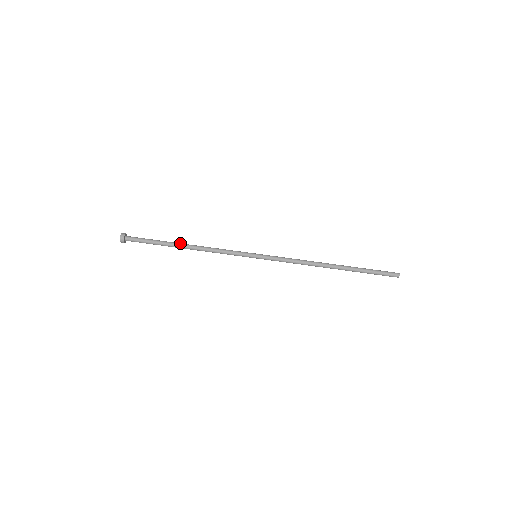
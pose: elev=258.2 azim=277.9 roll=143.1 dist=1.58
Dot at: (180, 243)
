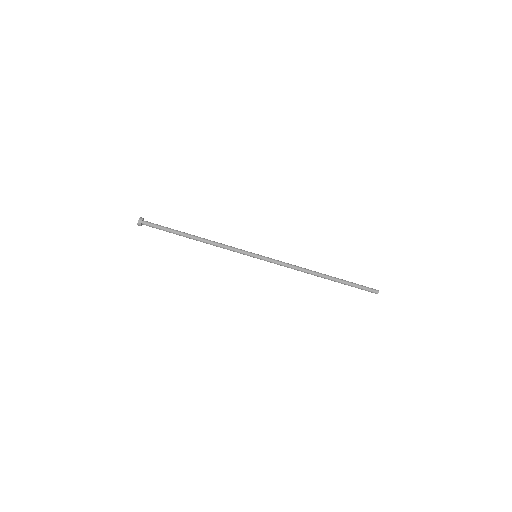
Dot at: occluded
